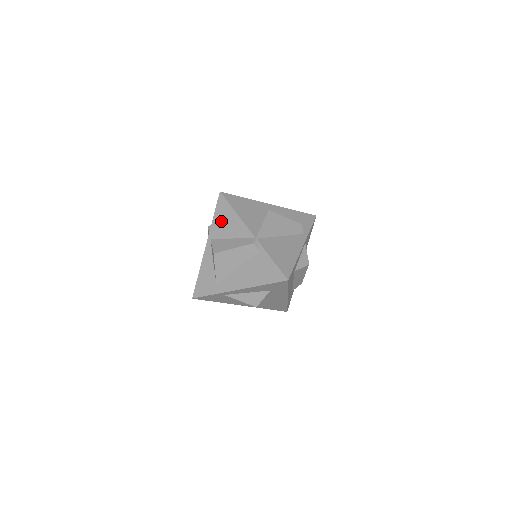
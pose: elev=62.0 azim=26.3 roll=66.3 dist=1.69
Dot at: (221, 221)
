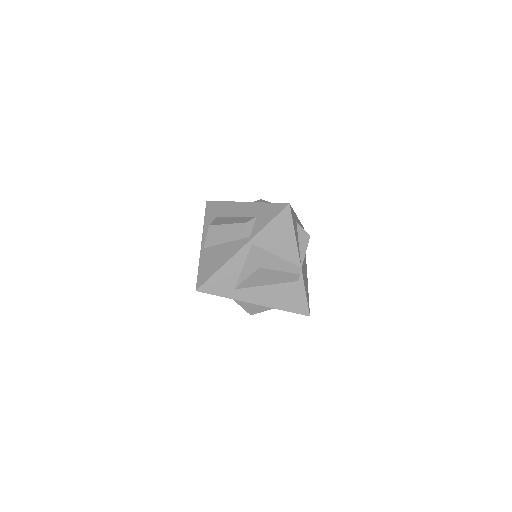
Dot at: (275, 233)
